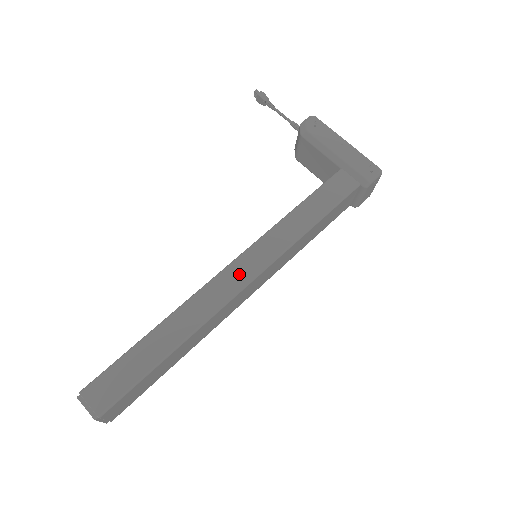
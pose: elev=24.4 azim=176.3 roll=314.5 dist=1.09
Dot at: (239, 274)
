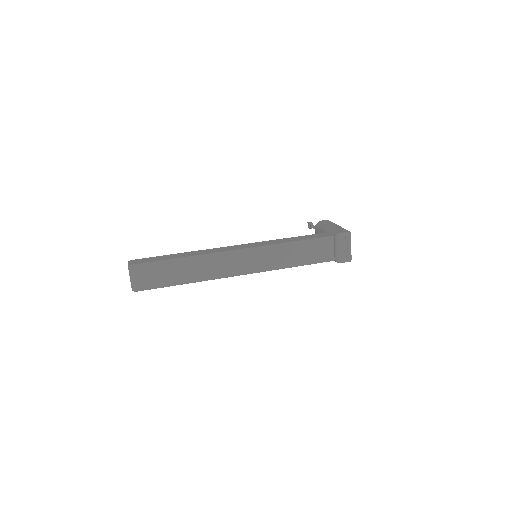
Dot at: (237, 247)
